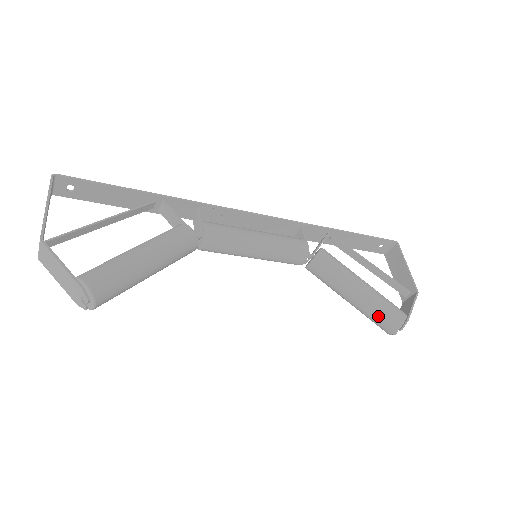
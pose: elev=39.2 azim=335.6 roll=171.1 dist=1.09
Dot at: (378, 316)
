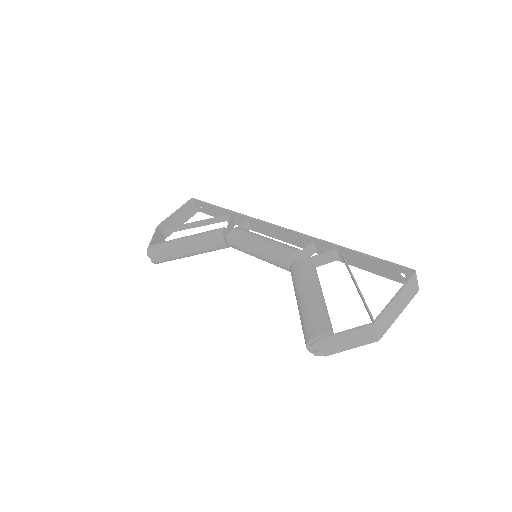
Dot at: (302, 327)
